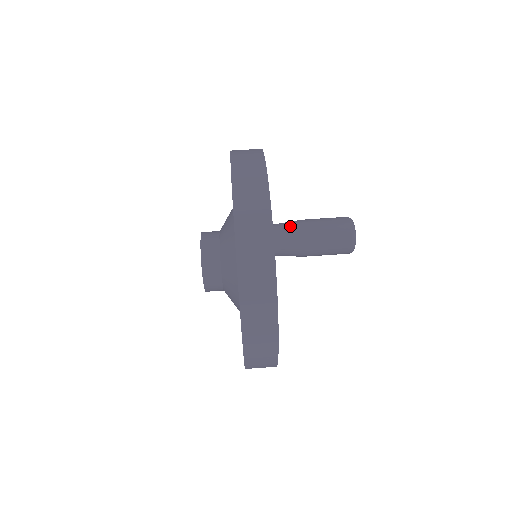
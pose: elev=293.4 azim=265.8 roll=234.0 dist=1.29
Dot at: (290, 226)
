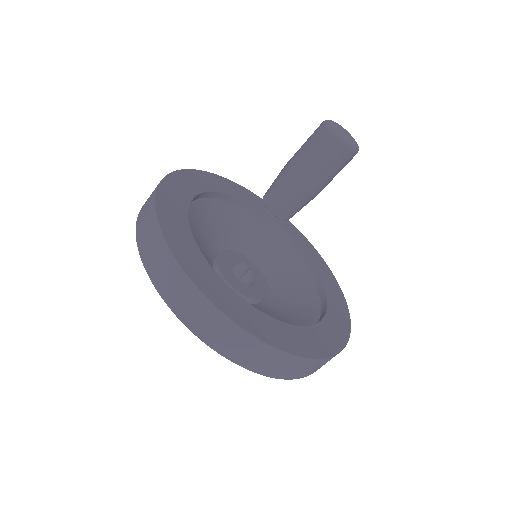
Dot at: (278, 184)
